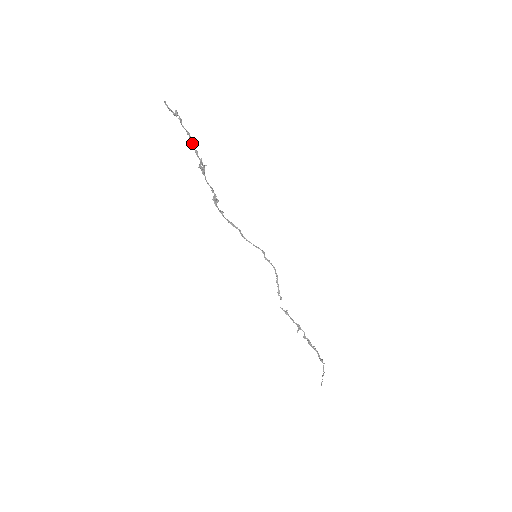
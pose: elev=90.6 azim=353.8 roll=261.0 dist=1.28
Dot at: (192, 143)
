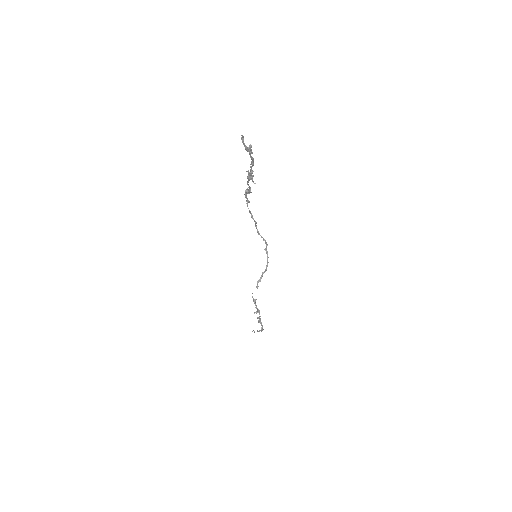
Dot at: (251, 167)
